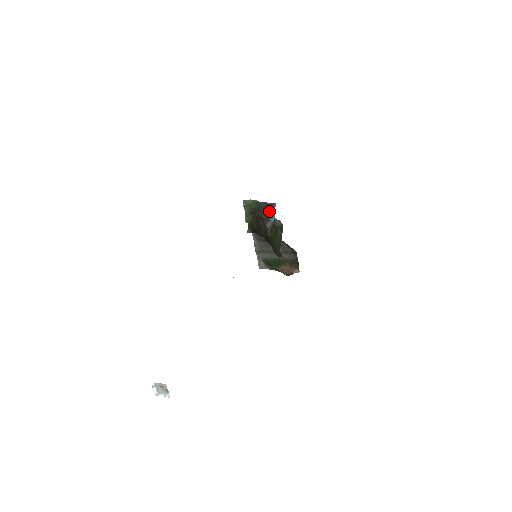
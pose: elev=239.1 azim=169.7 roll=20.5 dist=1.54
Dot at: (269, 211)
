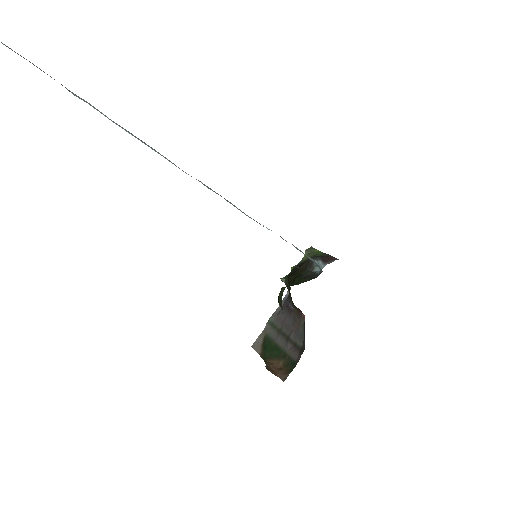
Dot at: (323, 260)
